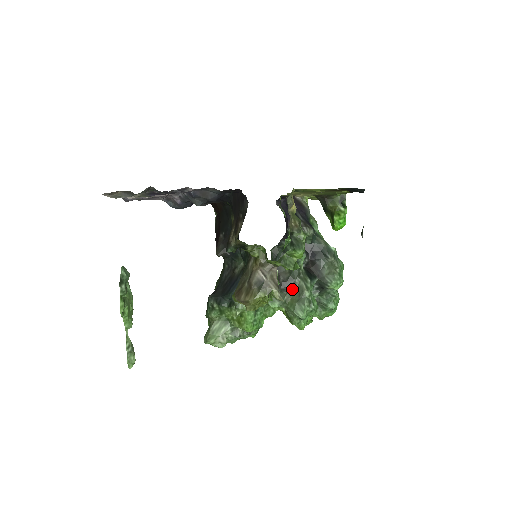
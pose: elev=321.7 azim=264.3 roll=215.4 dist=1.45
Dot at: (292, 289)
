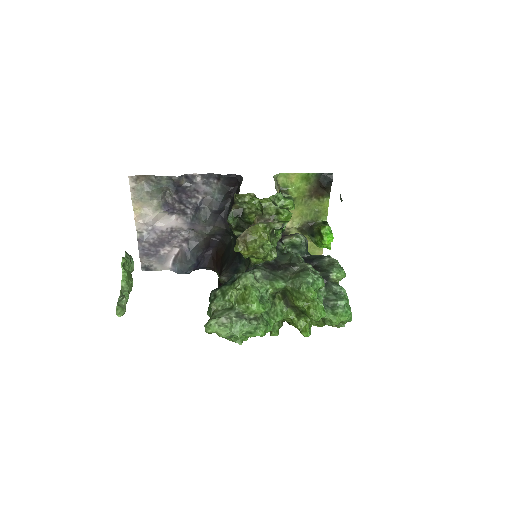
Dot at: (295, 271)
